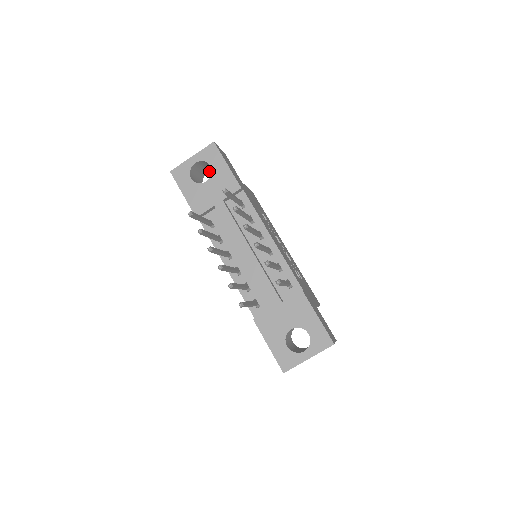
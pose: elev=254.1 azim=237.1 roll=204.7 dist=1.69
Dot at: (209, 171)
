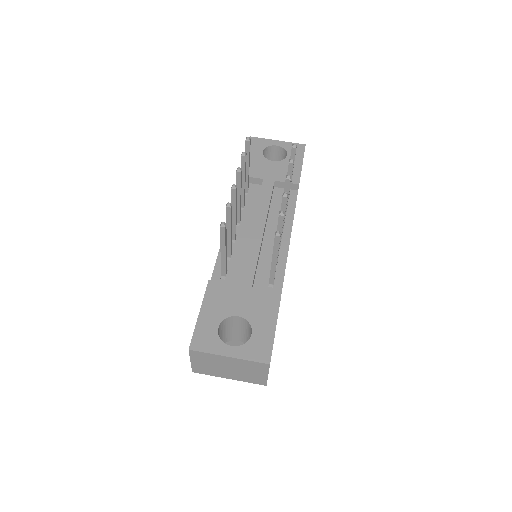
Dot at: occluded
